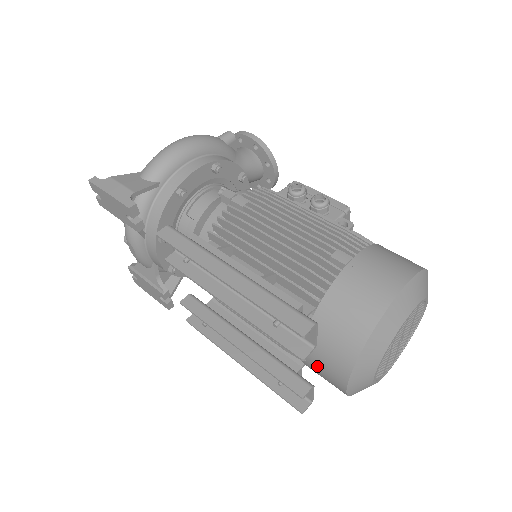
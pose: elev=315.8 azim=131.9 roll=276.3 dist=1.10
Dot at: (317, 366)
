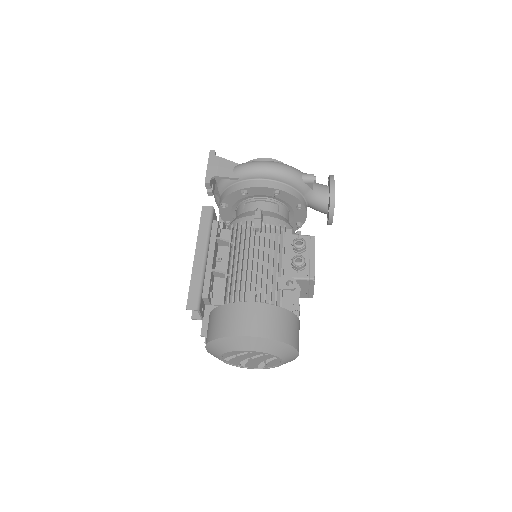
Dot at: occluded
